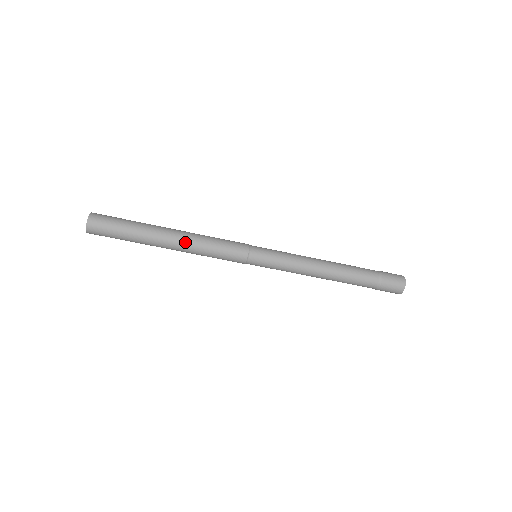
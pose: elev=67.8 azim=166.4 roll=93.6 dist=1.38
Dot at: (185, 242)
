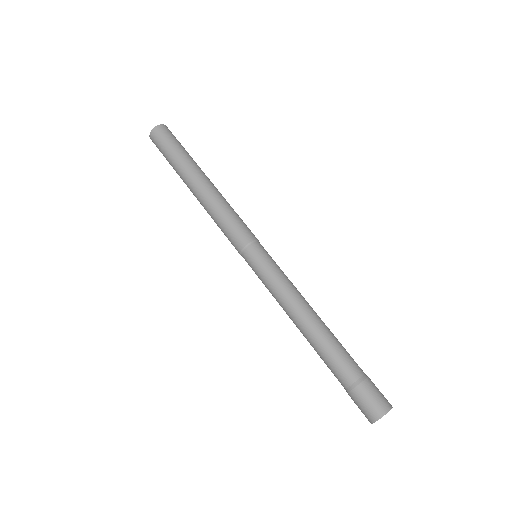
Dot at: (204, 196)
